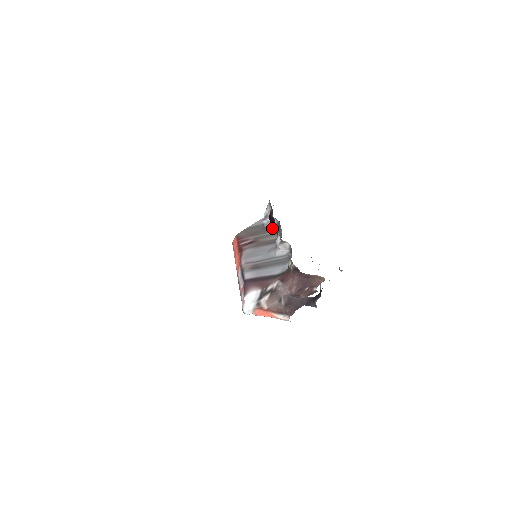
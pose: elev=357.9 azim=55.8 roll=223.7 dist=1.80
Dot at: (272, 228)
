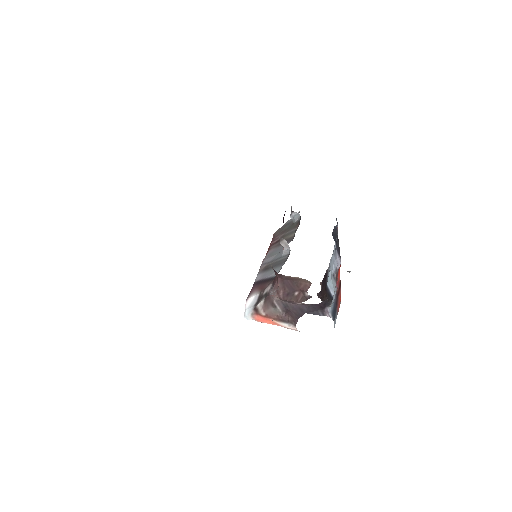
Dot at: (297, 224)
